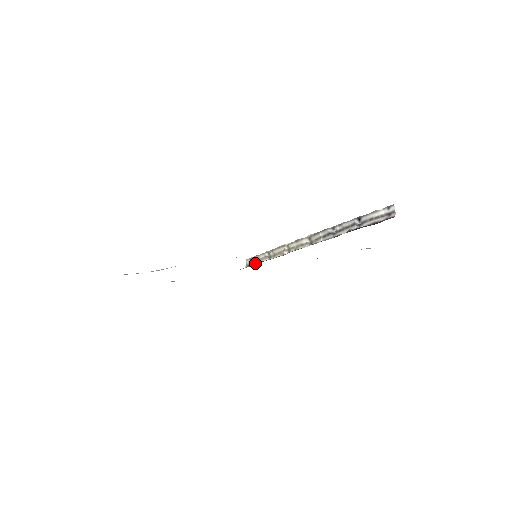
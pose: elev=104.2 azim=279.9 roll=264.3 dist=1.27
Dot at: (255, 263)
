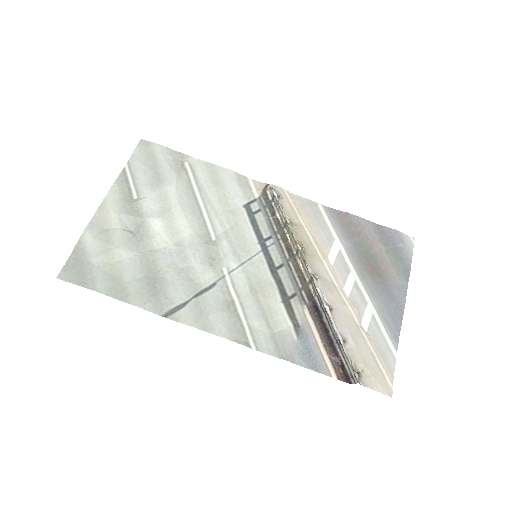
Dot at: (274, 206)
